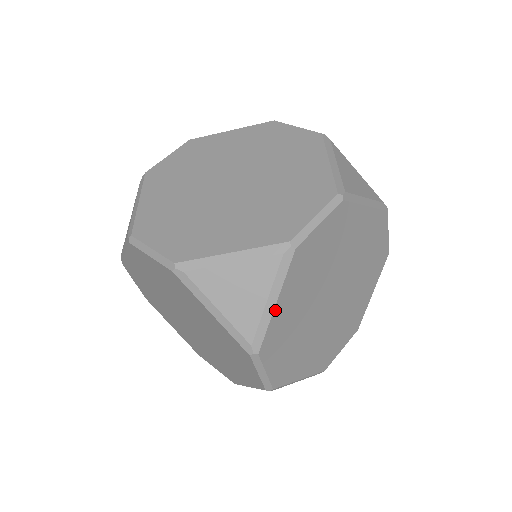
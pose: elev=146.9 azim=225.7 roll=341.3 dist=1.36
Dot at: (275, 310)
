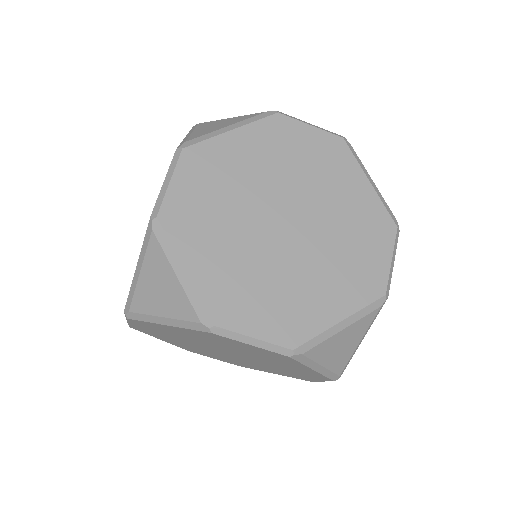
Dot at: (191, 277)
